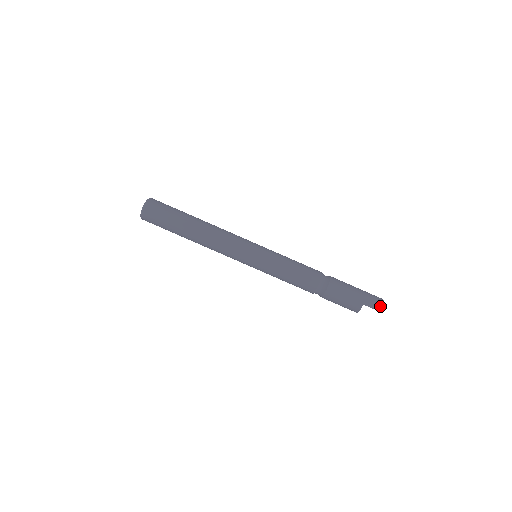
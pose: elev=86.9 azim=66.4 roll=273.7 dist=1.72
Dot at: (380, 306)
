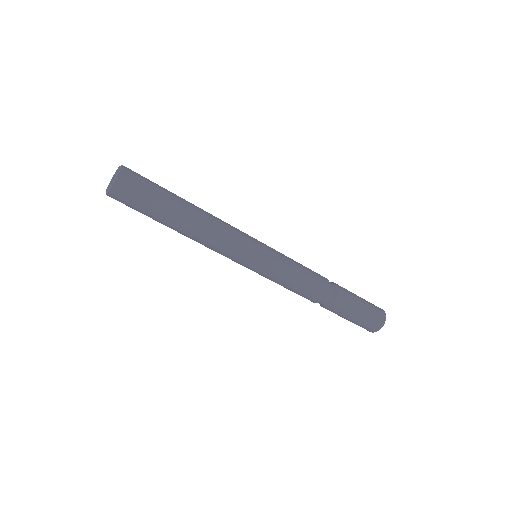
Dot at: (372, 331)
